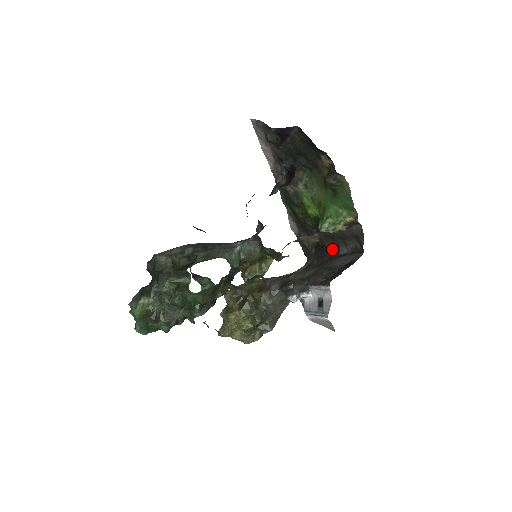
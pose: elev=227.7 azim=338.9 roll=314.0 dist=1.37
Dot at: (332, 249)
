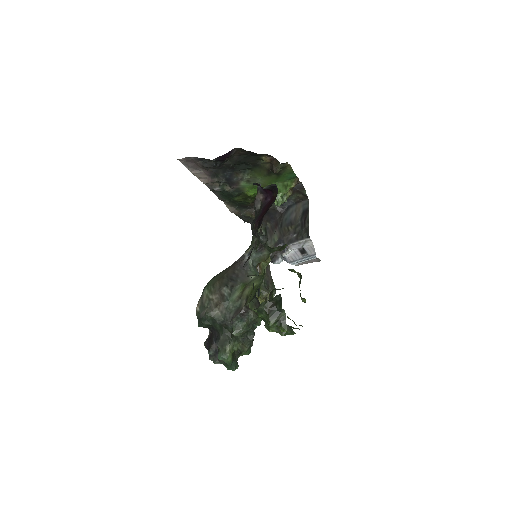
Dot at: (277, 208)
